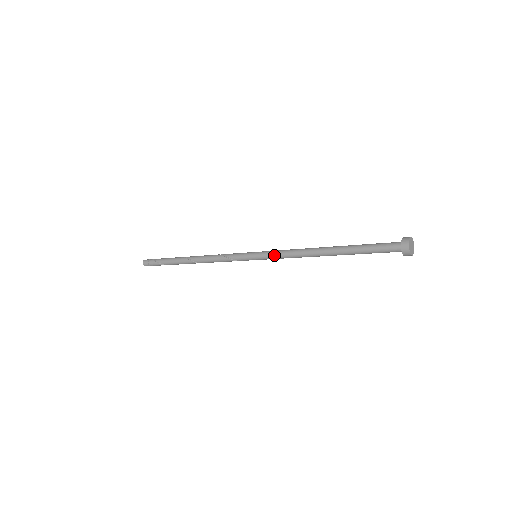
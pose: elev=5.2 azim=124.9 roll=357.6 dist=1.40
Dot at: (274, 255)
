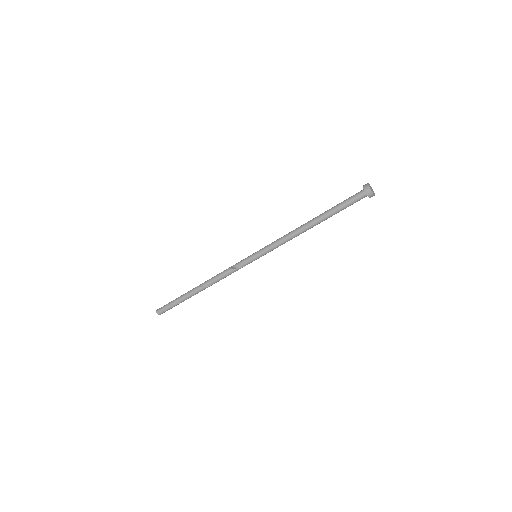
Dot at: (271, 246)
